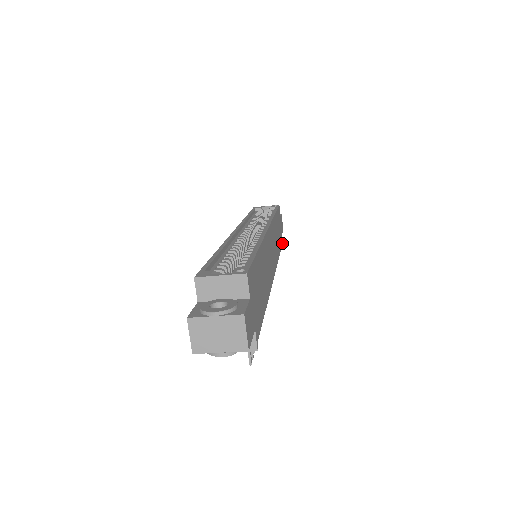
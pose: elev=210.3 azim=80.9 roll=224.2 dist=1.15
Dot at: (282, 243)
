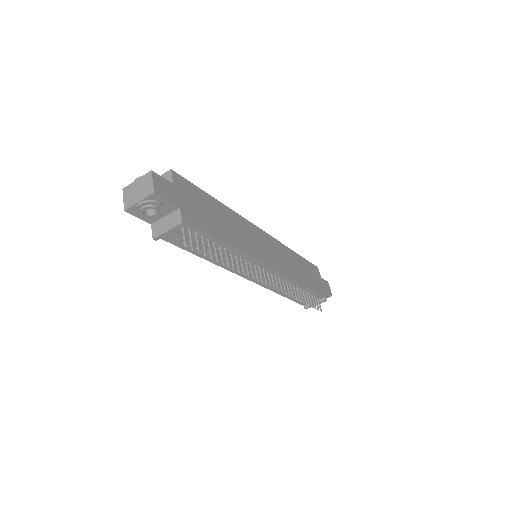
Dot at: (323, 296)
